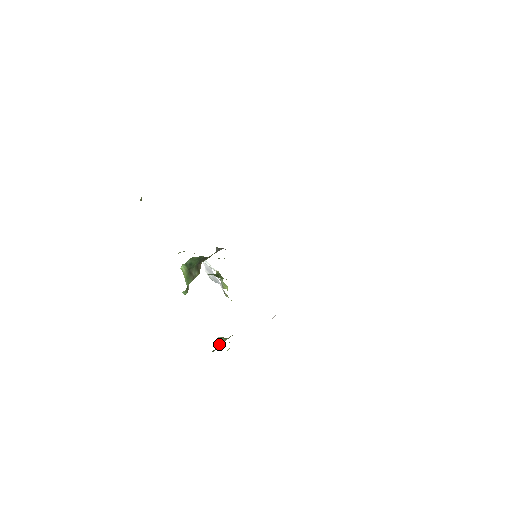
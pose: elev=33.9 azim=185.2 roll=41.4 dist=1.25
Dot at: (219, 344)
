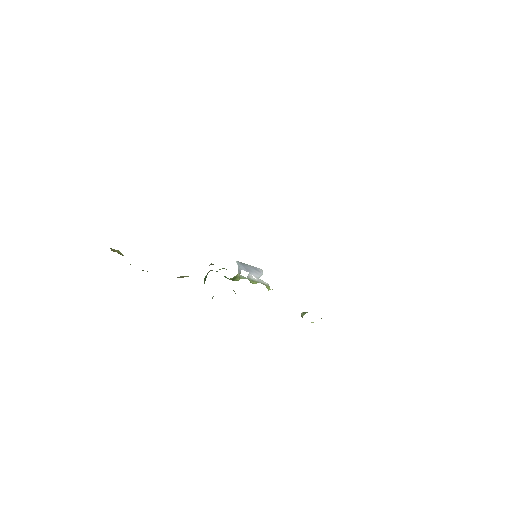
Dot at: occluded
